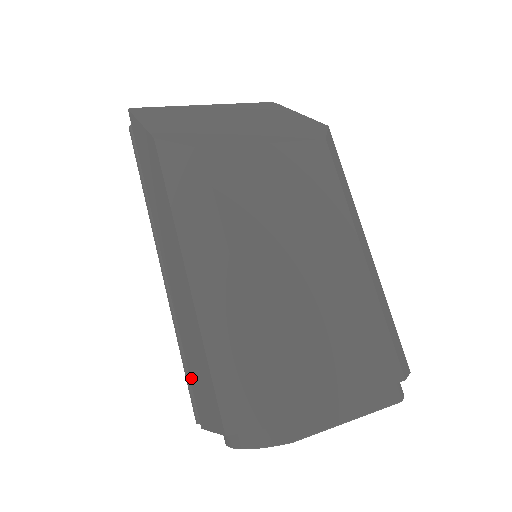
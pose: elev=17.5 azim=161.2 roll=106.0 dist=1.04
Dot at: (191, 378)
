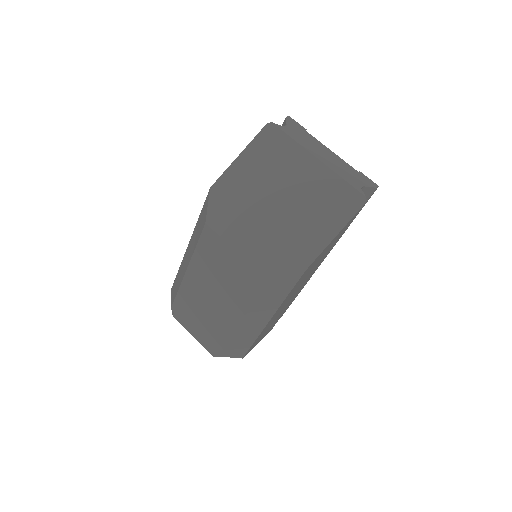
Dot at: occluded
